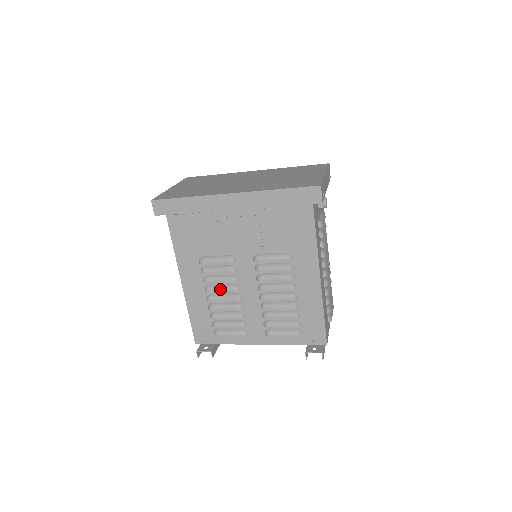
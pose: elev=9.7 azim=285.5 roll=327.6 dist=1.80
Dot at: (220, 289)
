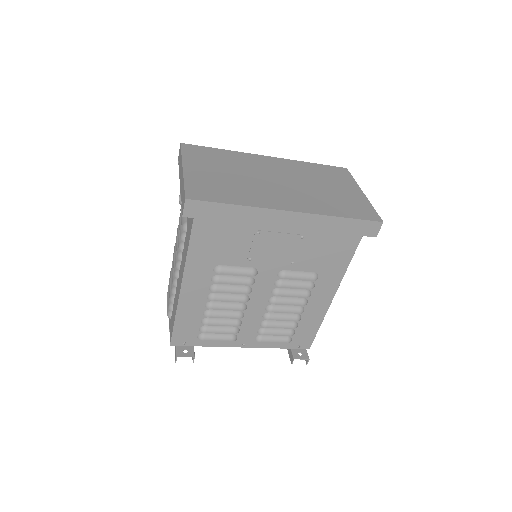
Dot at: (228, 299)
